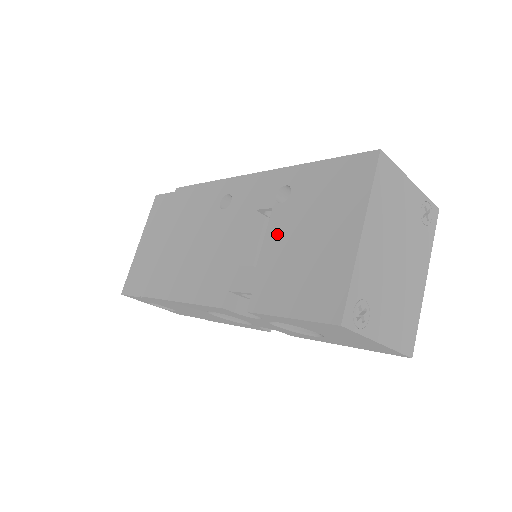
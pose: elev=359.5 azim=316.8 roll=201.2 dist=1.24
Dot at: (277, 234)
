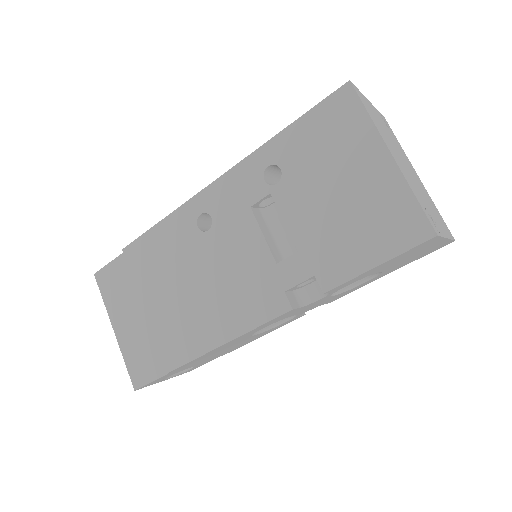
Dot at: (297, 211)
